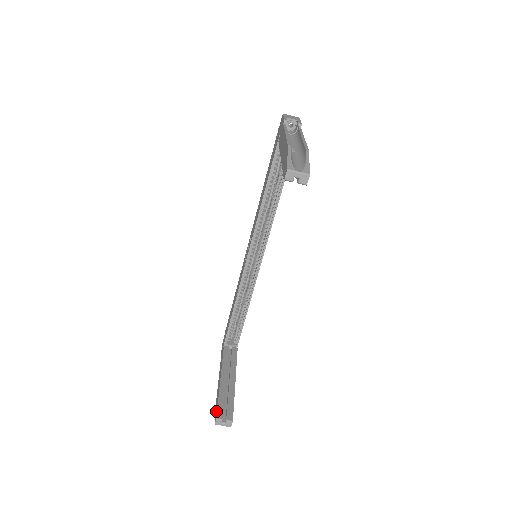
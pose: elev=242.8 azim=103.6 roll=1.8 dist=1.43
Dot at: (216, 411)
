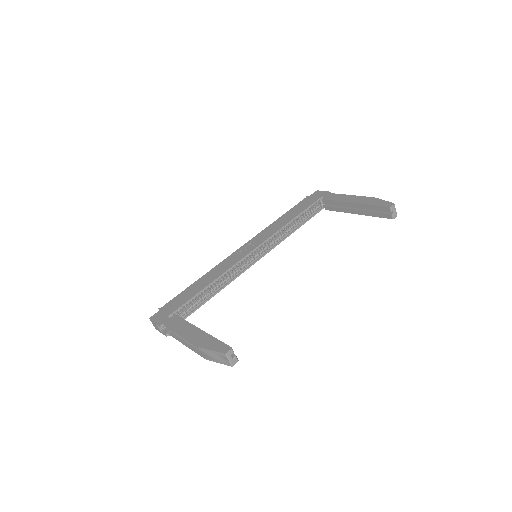
Dot at: (222, 345)
